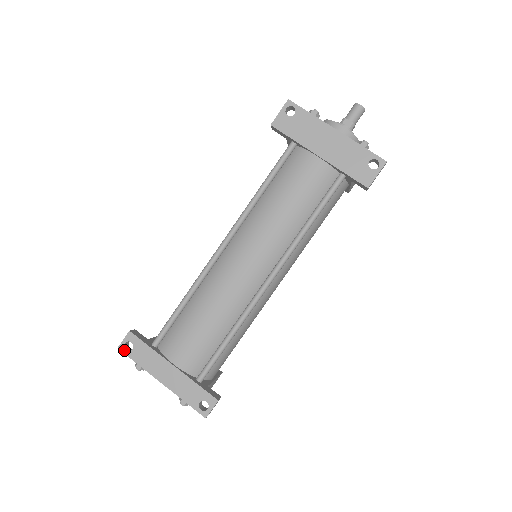
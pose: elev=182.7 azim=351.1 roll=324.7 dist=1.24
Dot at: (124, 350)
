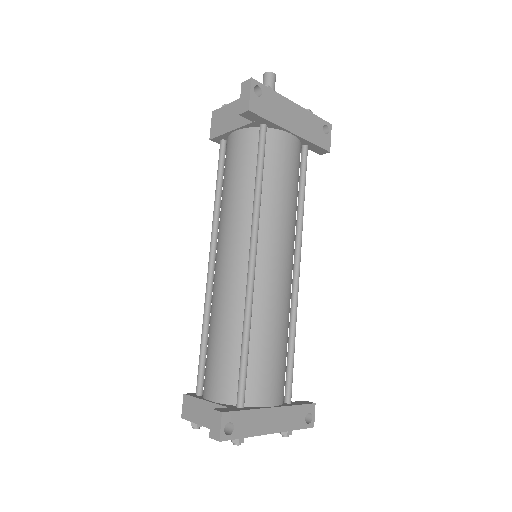
Dot at: (227, 437)
